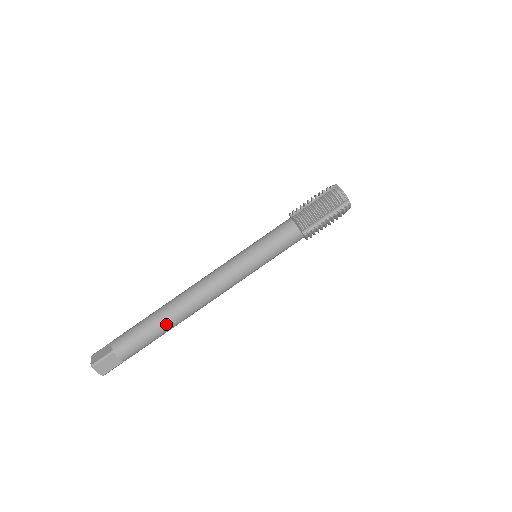
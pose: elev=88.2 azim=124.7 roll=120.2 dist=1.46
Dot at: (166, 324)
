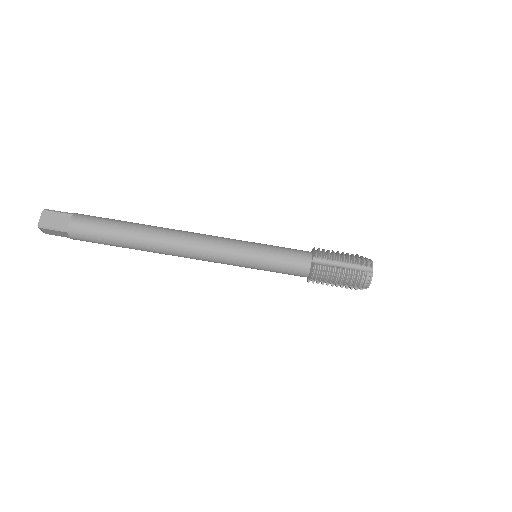
Dot at: (135, 230)
